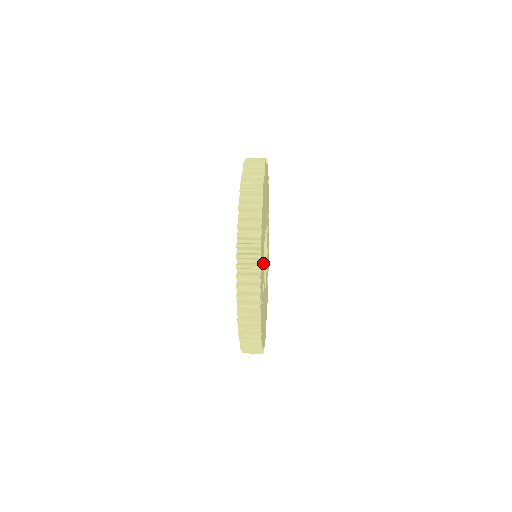
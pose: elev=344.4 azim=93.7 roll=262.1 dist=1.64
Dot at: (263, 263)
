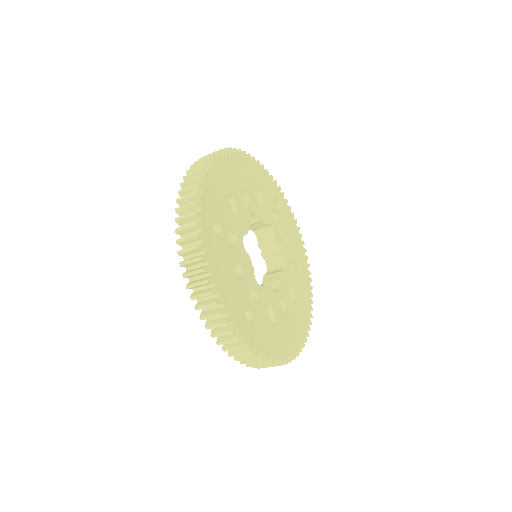
Dot at: (242, 268)
